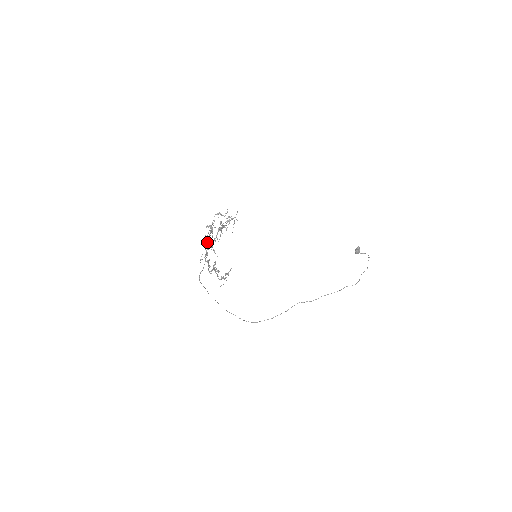
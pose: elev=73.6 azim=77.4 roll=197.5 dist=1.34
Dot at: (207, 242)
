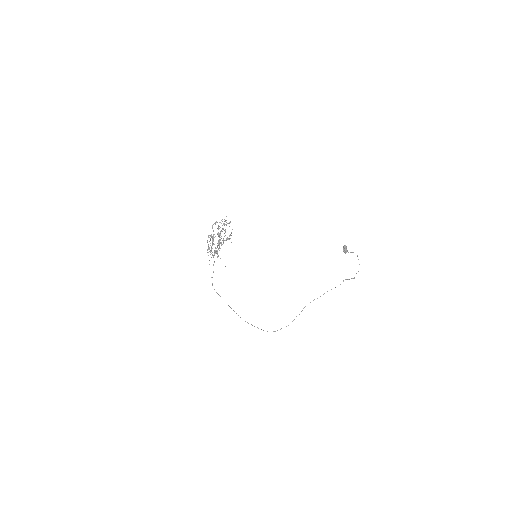
Dot at: occluded
